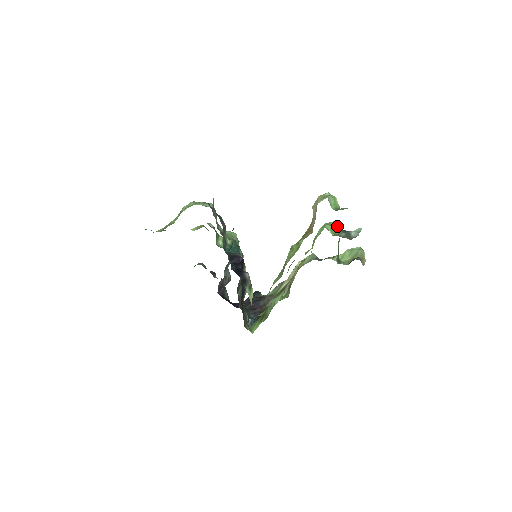
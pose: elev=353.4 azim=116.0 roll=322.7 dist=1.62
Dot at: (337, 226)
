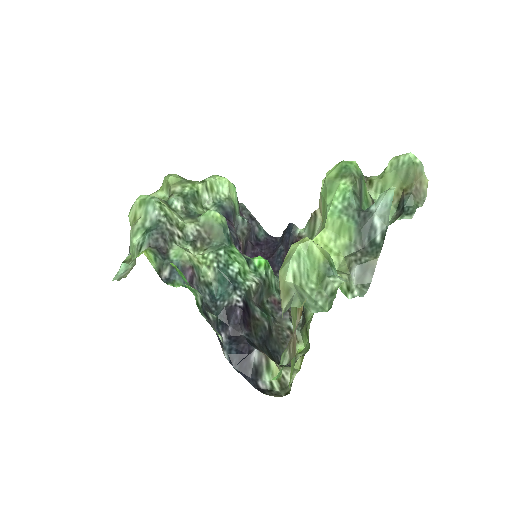
Dot at: (346, 202)
